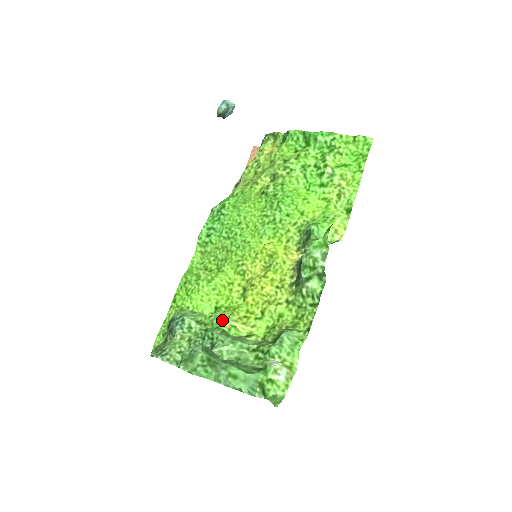
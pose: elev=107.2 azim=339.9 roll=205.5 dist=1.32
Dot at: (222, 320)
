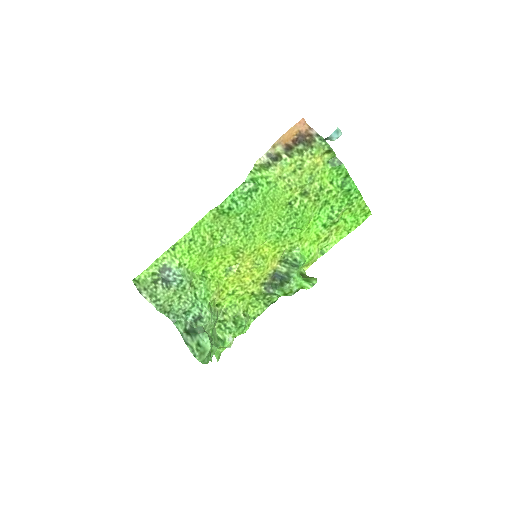
Dot at: (209, 292)
